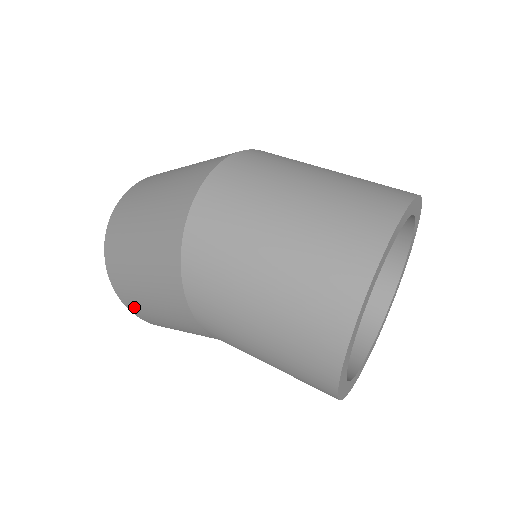
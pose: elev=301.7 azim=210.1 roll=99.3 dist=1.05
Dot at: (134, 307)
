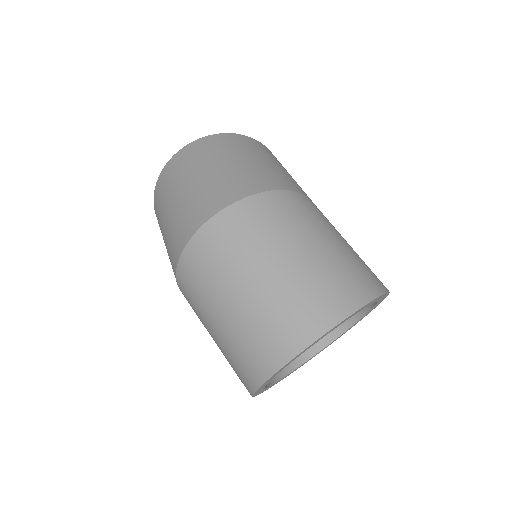
Dot at: occluded
